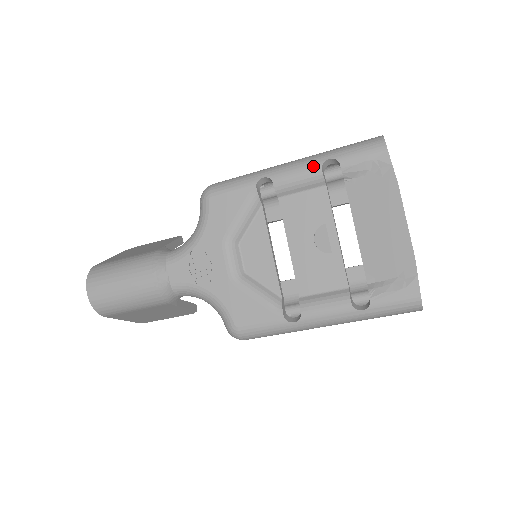
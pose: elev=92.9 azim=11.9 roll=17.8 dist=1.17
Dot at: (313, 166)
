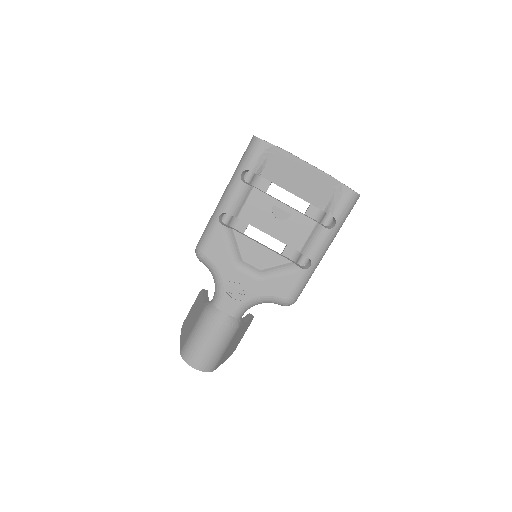
Dot at: (238, 185)
